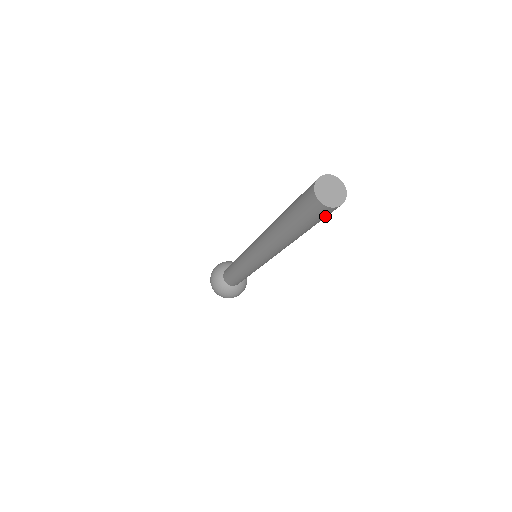
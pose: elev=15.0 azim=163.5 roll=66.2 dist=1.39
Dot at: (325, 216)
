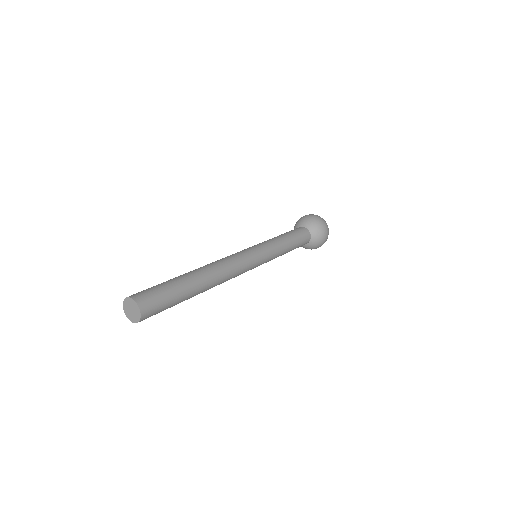
Dot at: occluded
